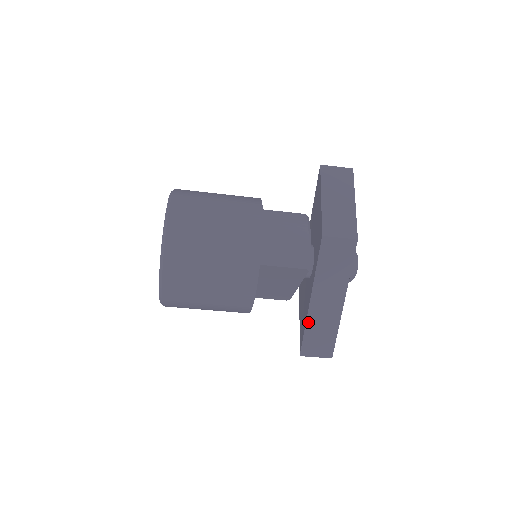
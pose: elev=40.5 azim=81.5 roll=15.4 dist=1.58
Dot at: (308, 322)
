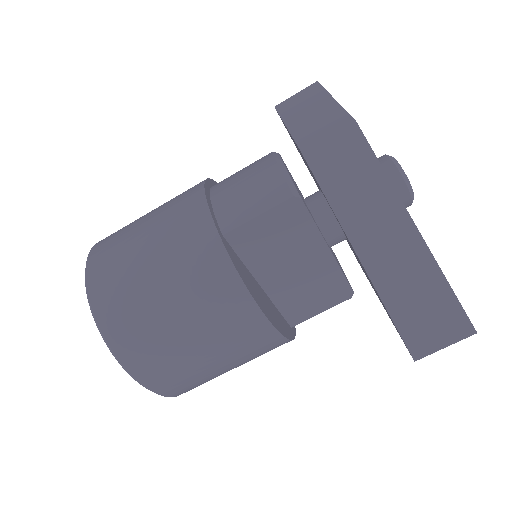
Dot at: (381, 292)
